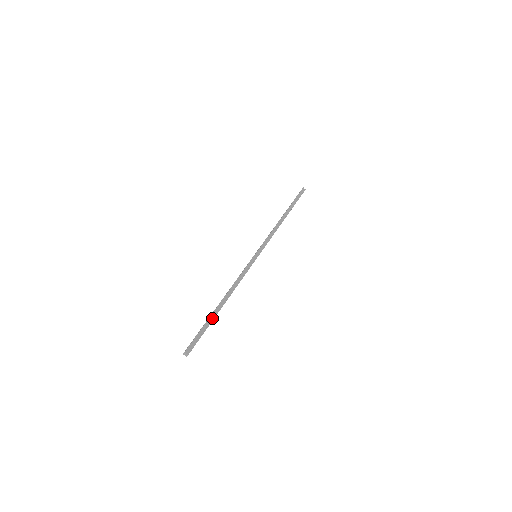
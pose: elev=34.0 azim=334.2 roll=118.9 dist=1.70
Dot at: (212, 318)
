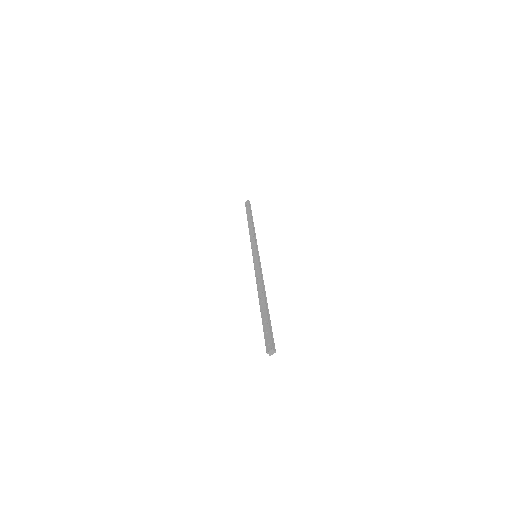
Dot at: (268, 314)
